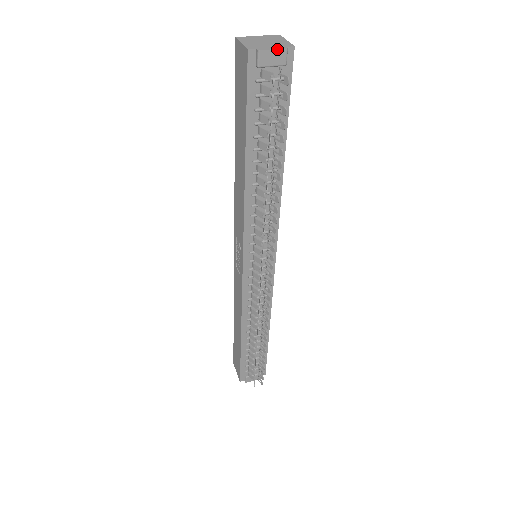
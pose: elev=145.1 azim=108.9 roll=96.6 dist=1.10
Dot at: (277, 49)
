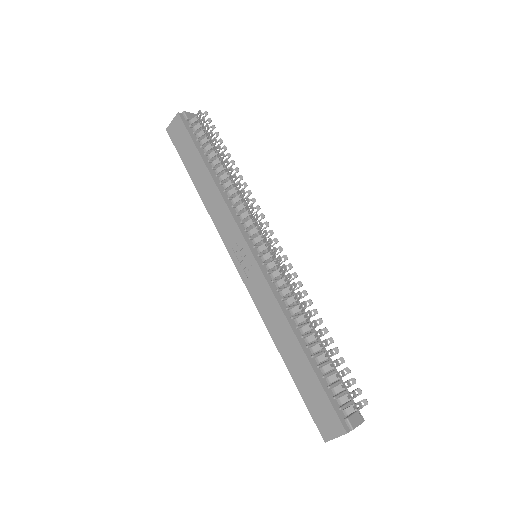
Dot at: (192, 113)
